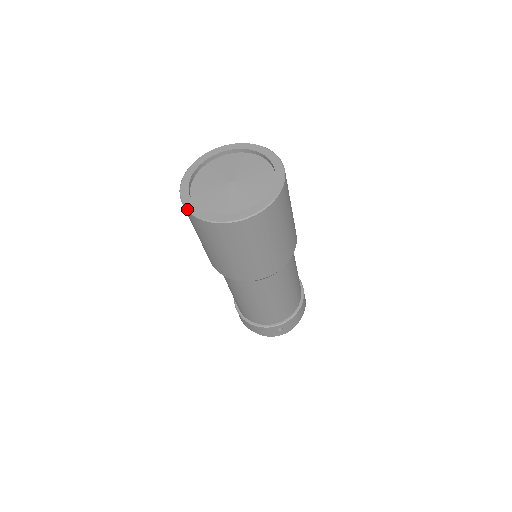
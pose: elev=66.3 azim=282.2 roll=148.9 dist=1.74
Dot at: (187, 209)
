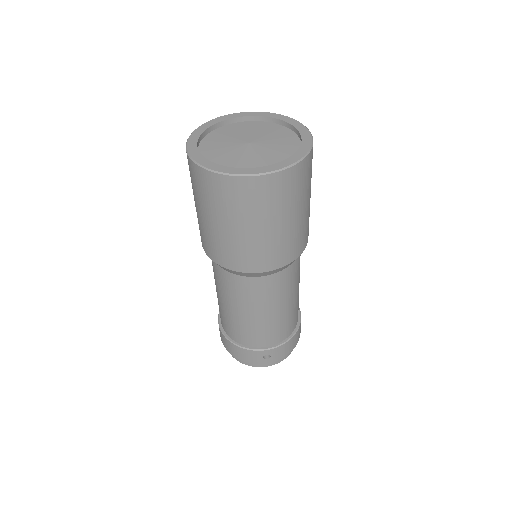
Dot at: (192, 159)
